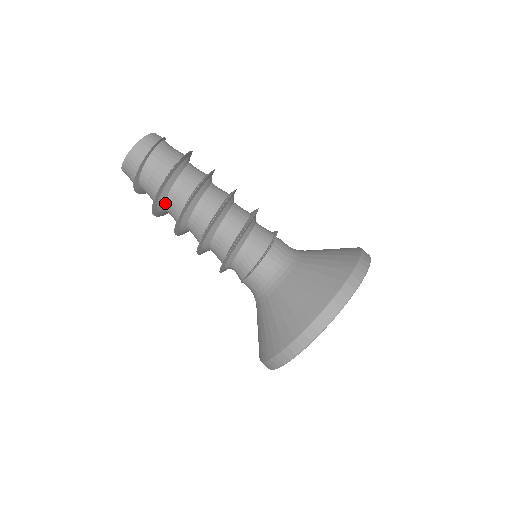
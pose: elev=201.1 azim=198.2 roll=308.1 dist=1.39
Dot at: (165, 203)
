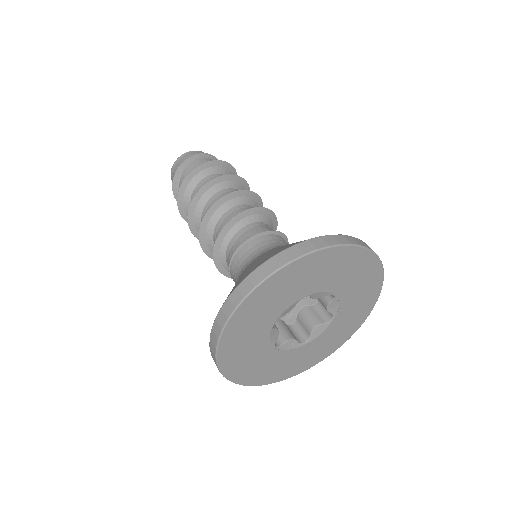
Dot at: (201, 181)
